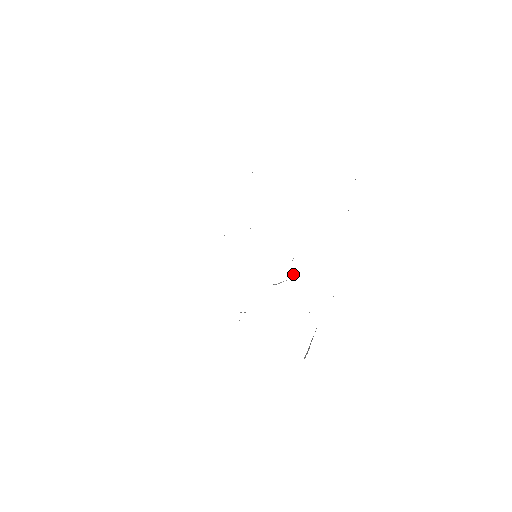
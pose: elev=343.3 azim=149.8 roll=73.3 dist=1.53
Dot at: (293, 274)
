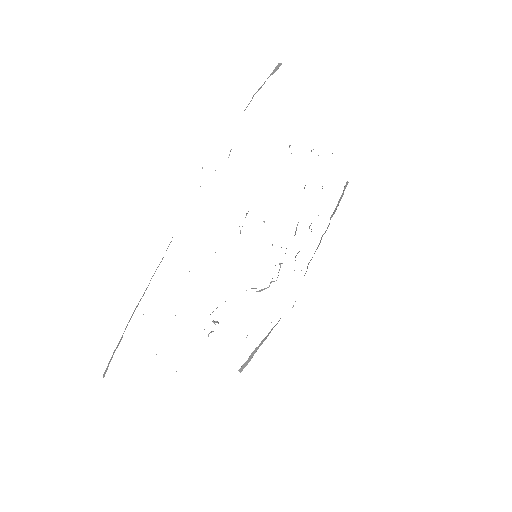
Dot at: occluded
